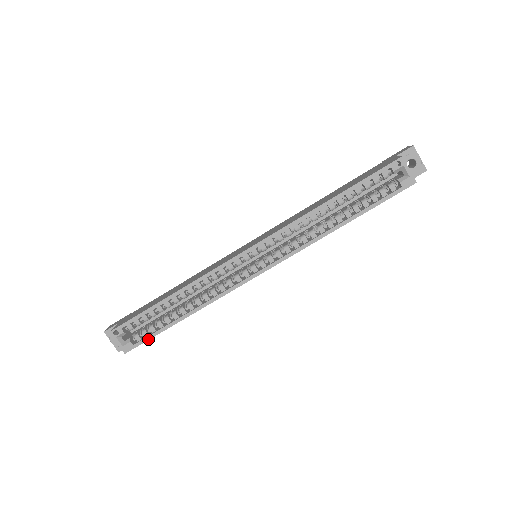
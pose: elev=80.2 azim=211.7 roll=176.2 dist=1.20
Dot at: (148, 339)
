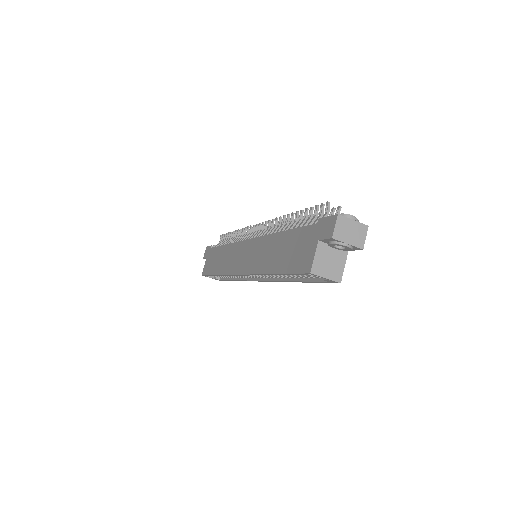
Dot at: (224, 280)
